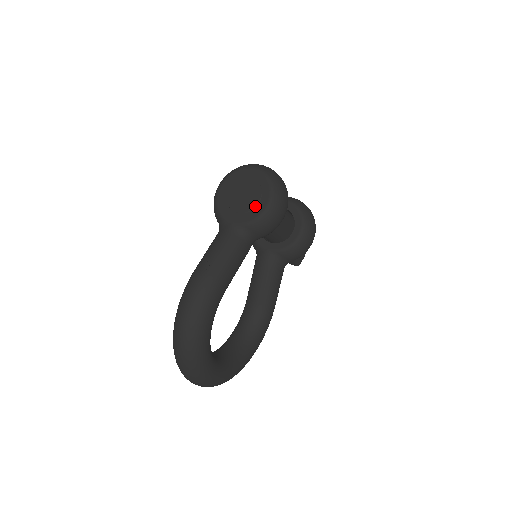
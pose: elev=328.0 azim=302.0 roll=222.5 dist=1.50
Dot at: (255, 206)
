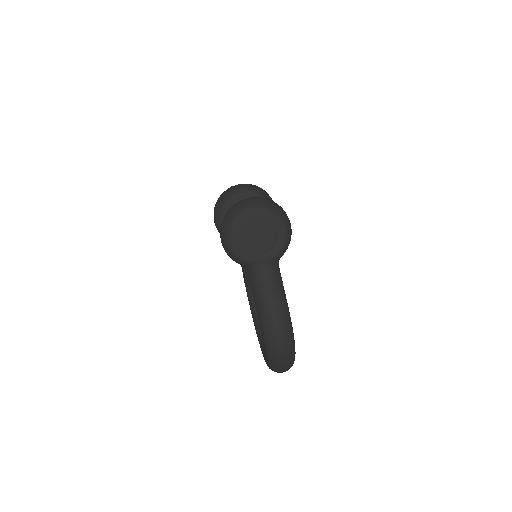
Dot at: (275, 240)
